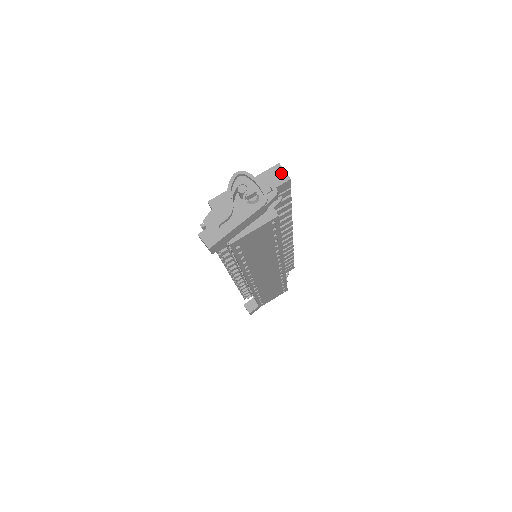
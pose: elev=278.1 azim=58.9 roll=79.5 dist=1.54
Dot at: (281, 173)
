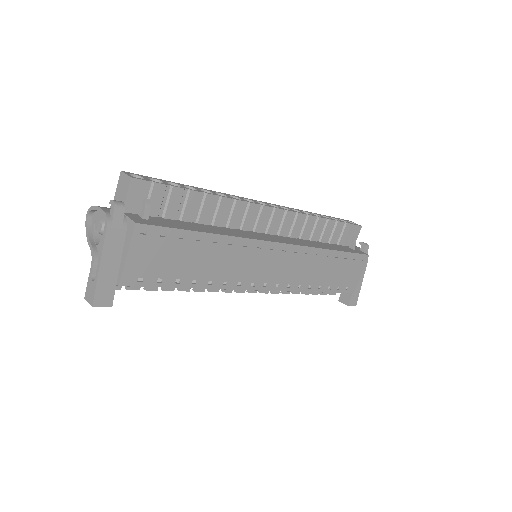
Dot at: (124, 179)
